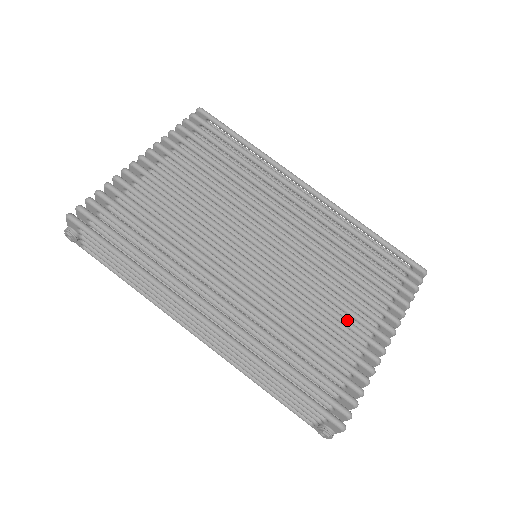
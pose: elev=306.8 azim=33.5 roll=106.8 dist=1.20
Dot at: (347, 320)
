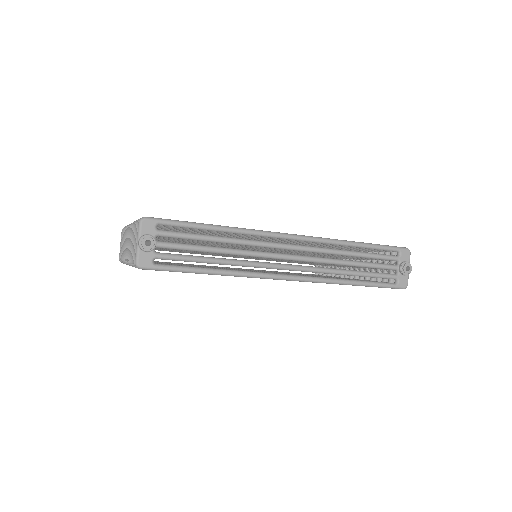
Dot at: occluded
